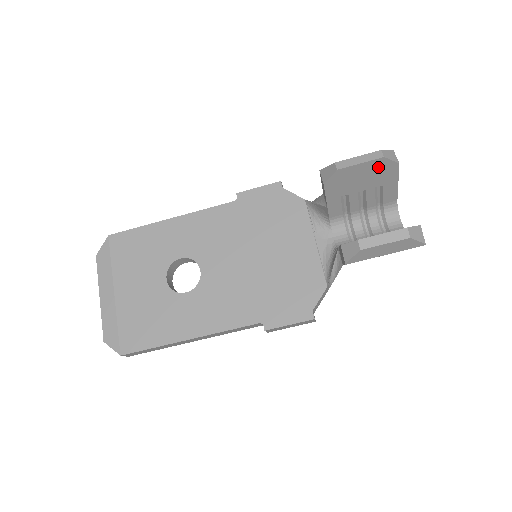
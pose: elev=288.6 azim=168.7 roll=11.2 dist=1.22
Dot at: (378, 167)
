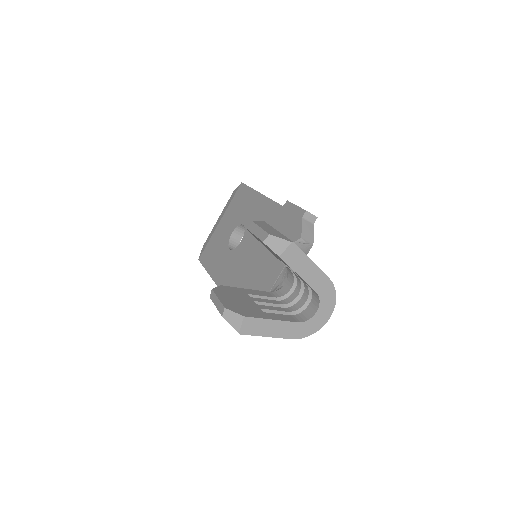
Dot at: occluded
